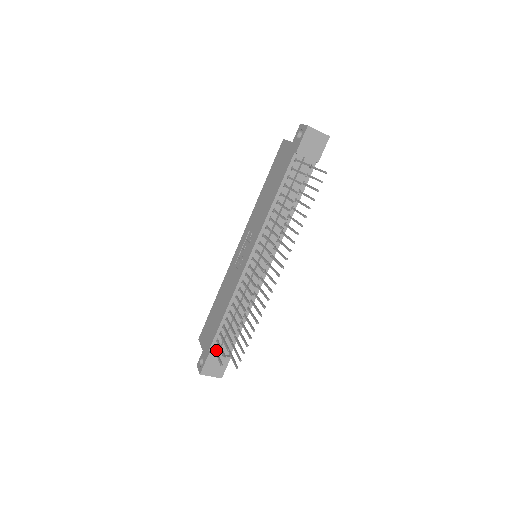
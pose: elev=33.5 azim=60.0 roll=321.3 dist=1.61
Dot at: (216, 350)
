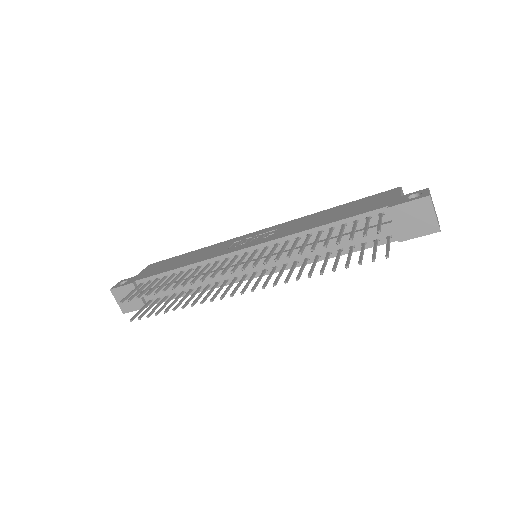
Dot at: (139, 287)
